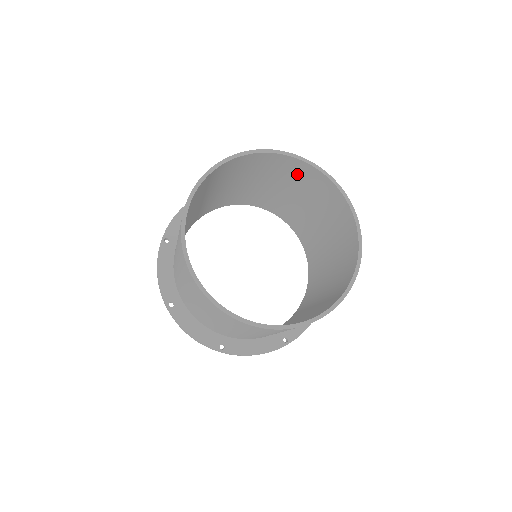
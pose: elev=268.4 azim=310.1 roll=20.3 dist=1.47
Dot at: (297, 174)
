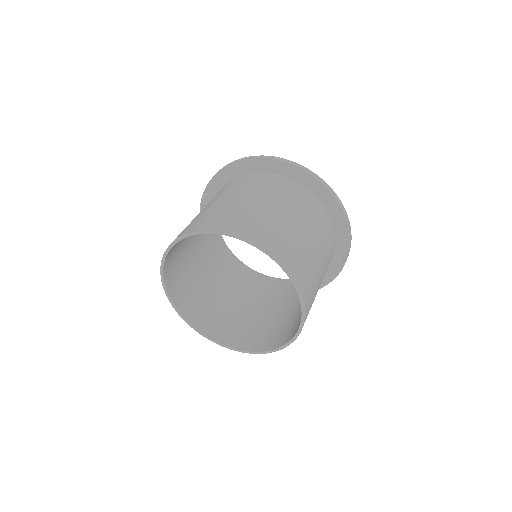
Dot at: occluded
